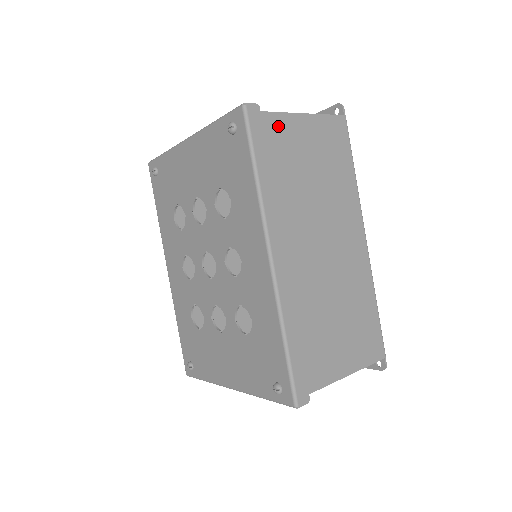
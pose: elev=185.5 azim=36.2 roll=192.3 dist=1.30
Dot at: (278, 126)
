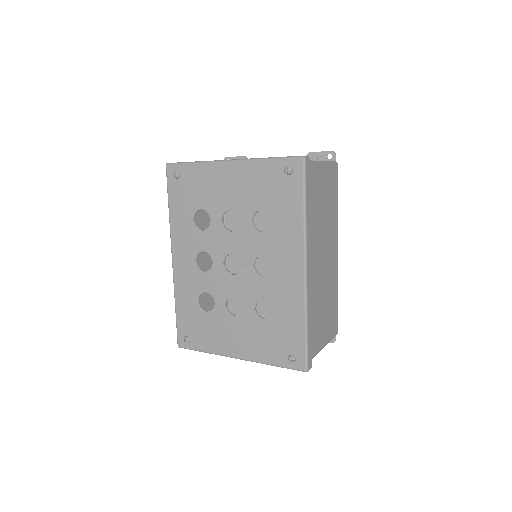
Dot at: (313, 172)
